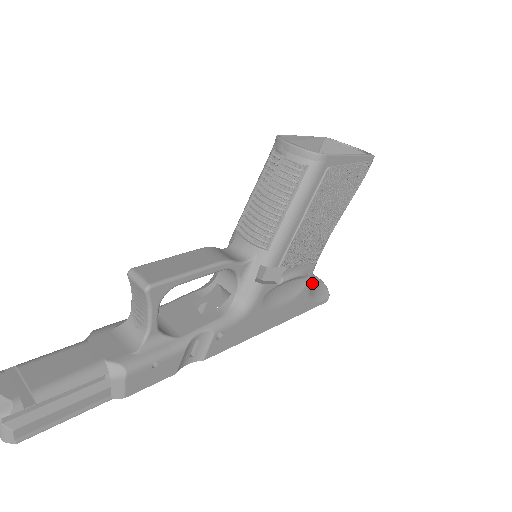
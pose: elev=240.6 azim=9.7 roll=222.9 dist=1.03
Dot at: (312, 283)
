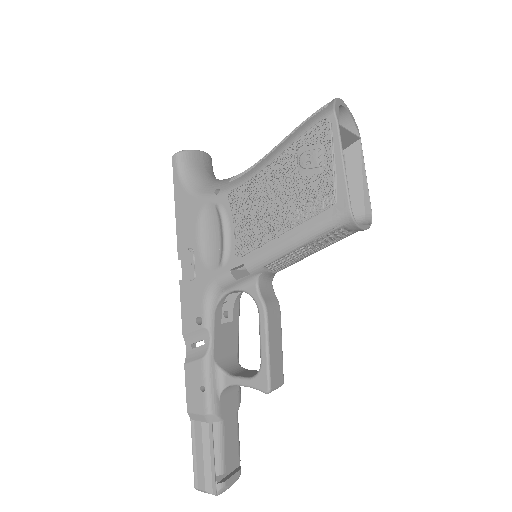
Dot at: (212, 172)
